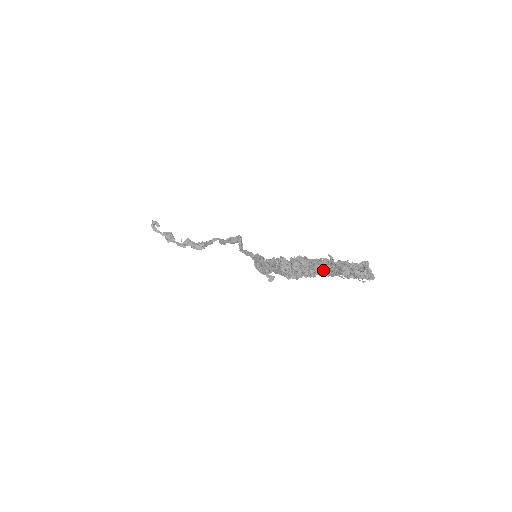
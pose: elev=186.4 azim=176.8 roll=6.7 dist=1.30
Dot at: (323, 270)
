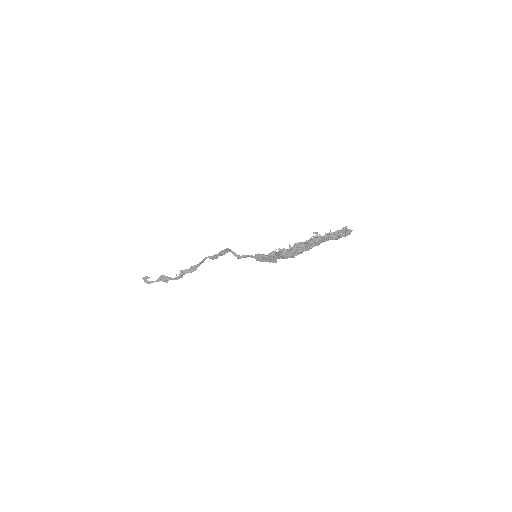
Dot at: (318, 243)
